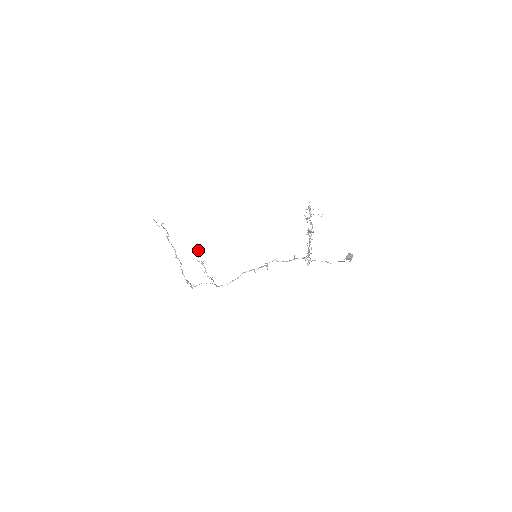
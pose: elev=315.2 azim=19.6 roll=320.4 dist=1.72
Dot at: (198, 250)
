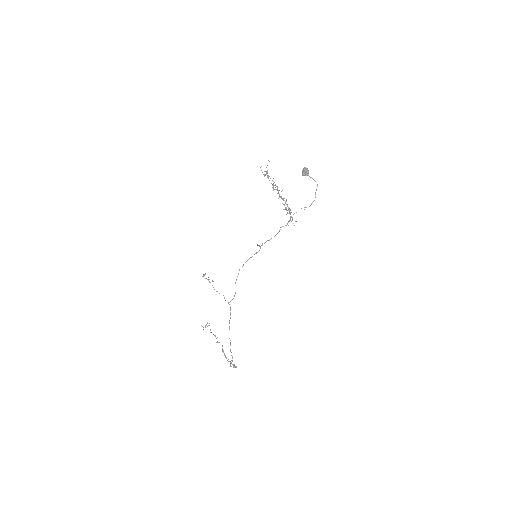
Dot at: (205, 273)
